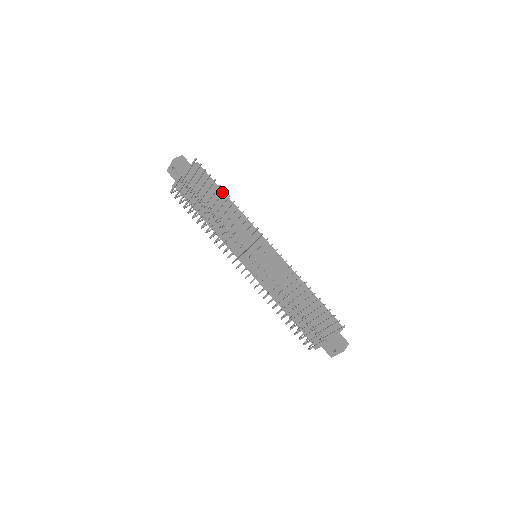
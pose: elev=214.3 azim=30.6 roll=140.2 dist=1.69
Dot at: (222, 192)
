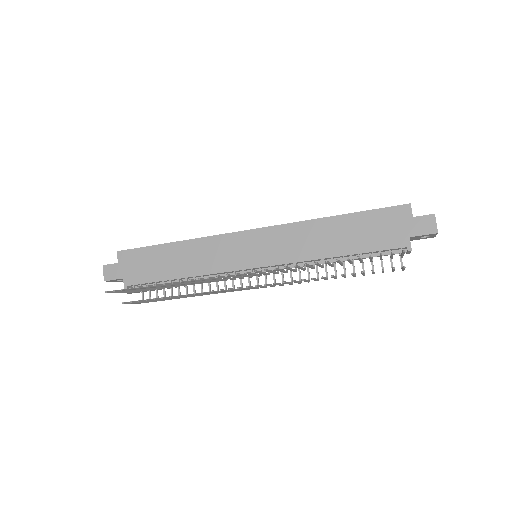
Dot at: occluded
